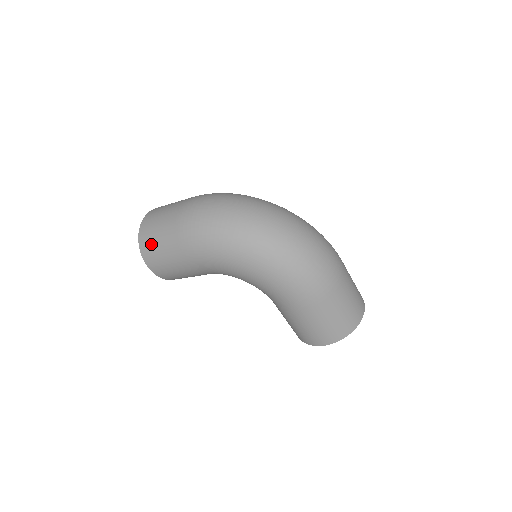
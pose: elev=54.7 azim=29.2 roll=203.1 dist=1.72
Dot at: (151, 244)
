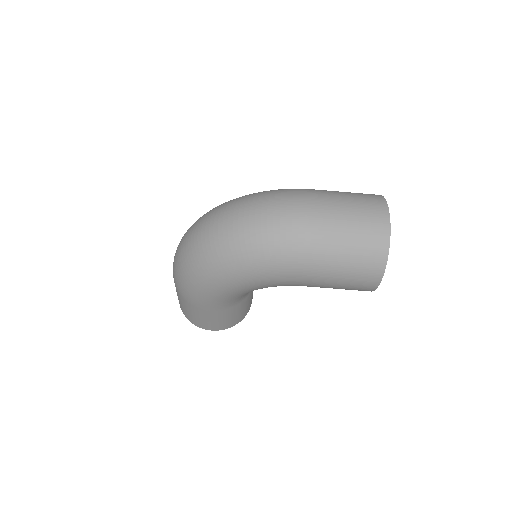
Dot at: (188, 315)
